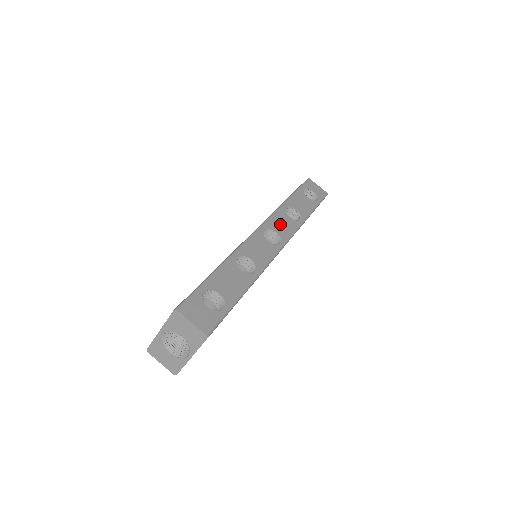
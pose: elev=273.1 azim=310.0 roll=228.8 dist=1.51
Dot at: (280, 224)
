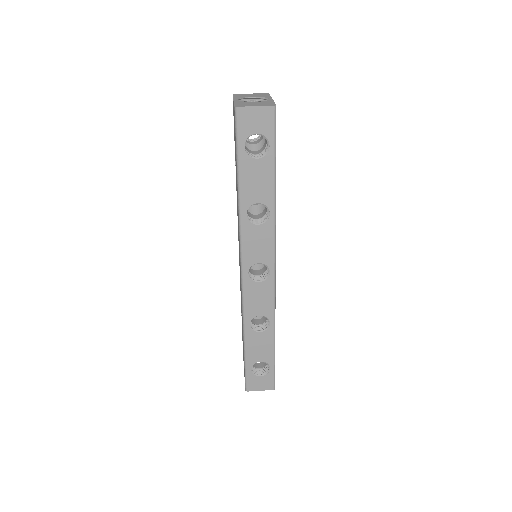
Dot at: occluded
